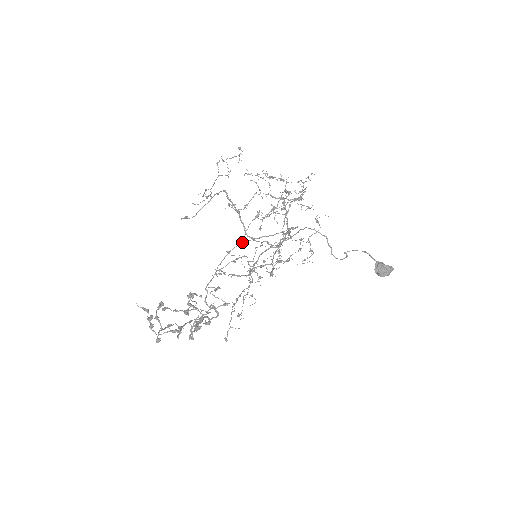
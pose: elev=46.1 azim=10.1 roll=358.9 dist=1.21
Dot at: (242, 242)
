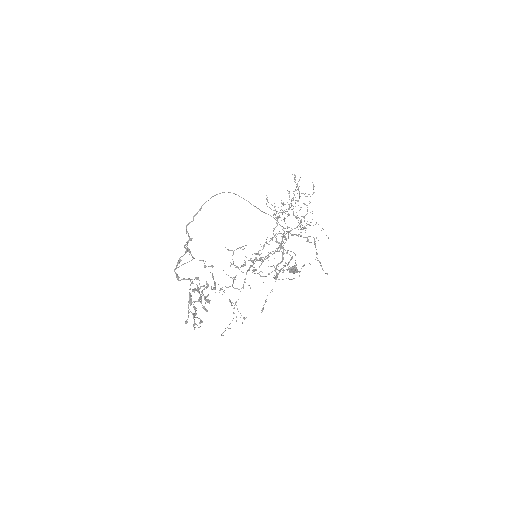
Dot at: (241, 197)
